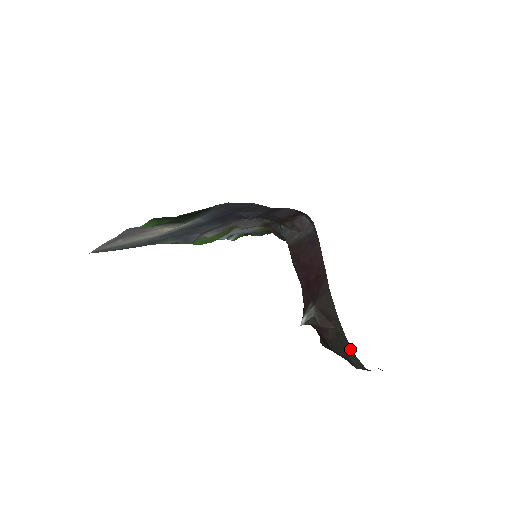
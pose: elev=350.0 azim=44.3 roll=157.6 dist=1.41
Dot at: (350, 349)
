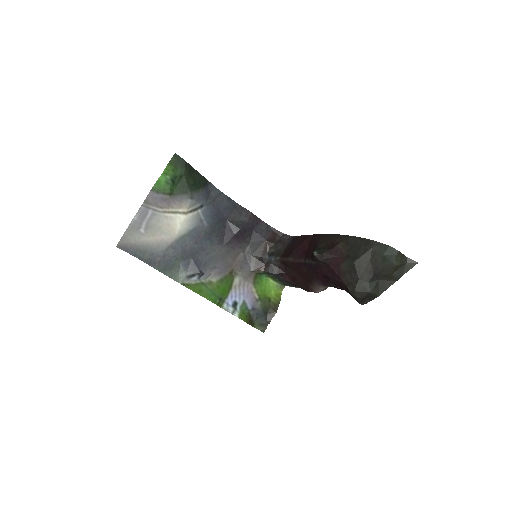
Dot at: (363, 240)
